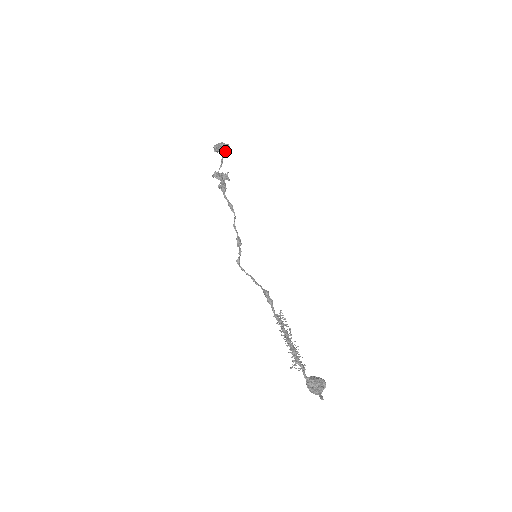
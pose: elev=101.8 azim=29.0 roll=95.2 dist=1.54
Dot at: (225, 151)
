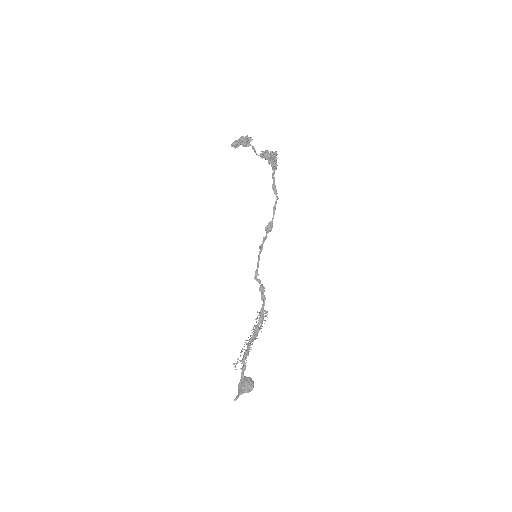
Dot at: occluded
